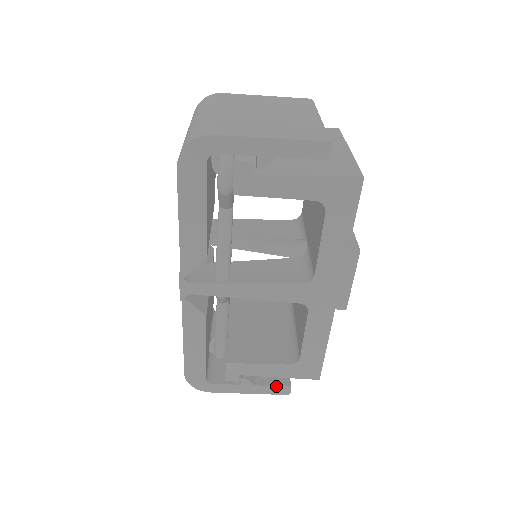
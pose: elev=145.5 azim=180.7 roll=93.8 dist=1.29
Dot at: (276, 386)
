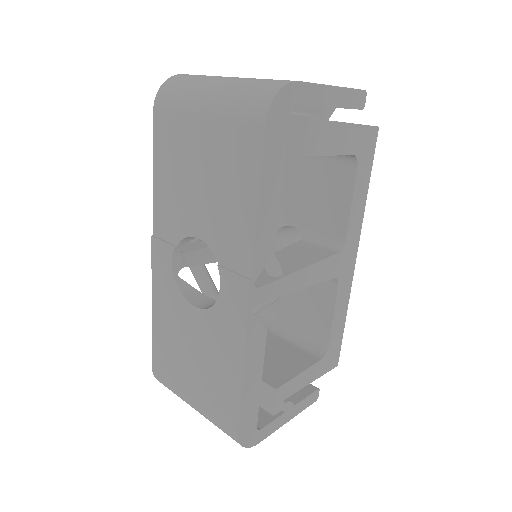
Dot at: (310, 395)
